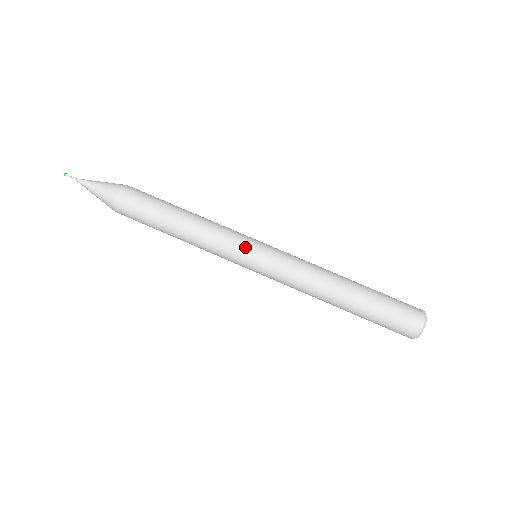
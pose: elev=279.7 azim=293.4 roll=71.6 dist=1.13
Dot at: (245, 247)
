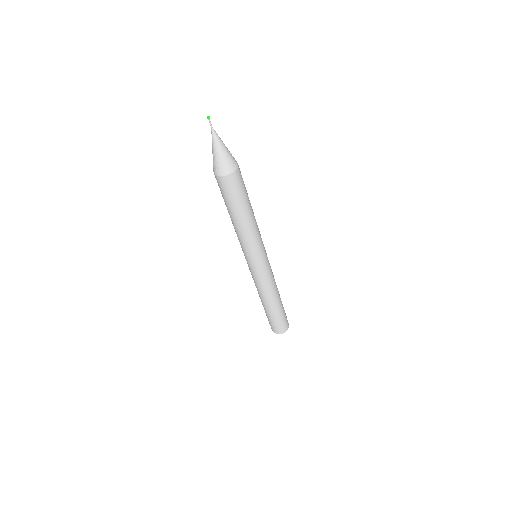
Dot at: (257, 257)
